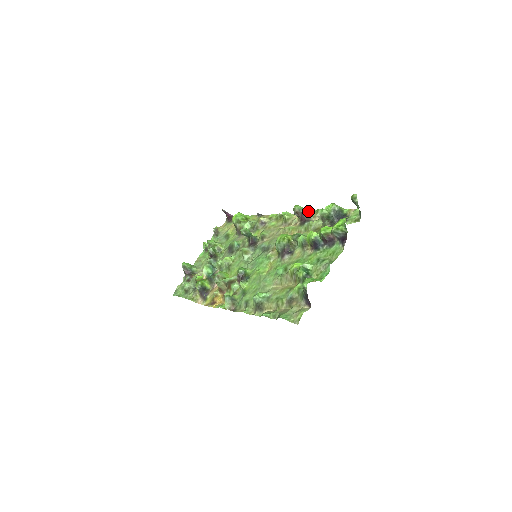
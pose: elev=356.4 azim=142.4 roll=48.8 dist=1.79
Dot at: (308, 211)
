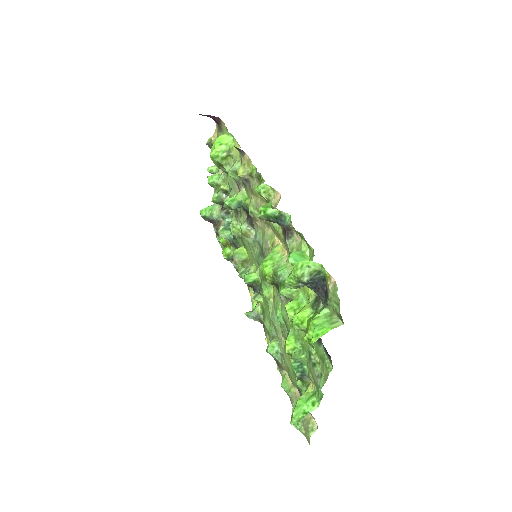
Dot at: (282, 214)
